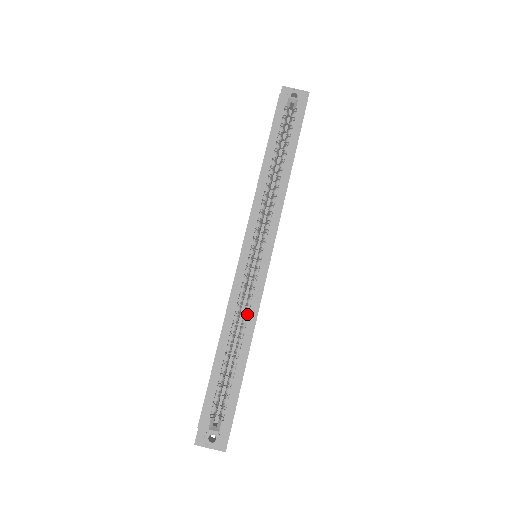
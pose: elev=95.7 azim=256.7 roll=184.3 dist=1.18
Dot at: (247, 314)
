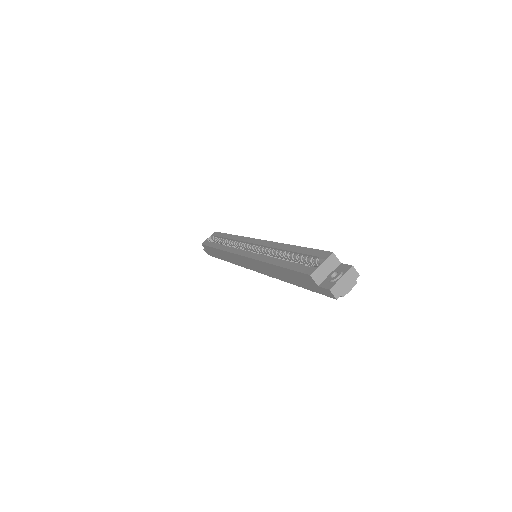
Dot at: (273, 251)
